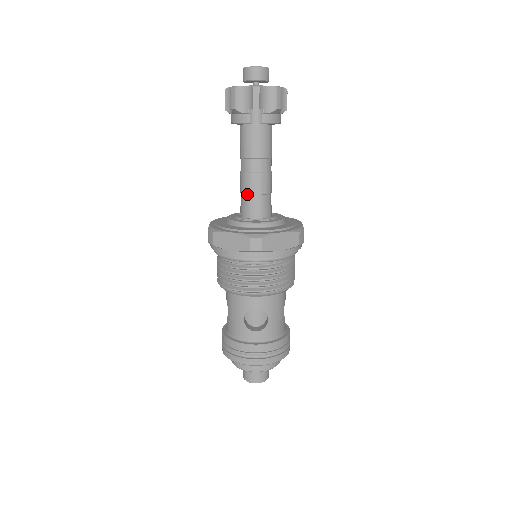
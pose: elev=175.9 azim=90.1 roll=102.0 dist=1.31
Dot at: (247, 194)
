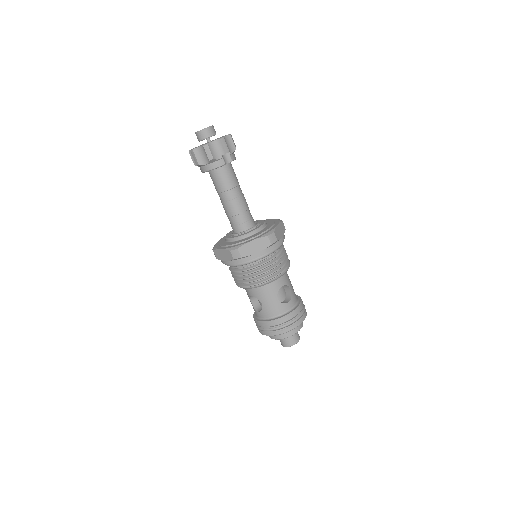
Dot at: (239, 214)
